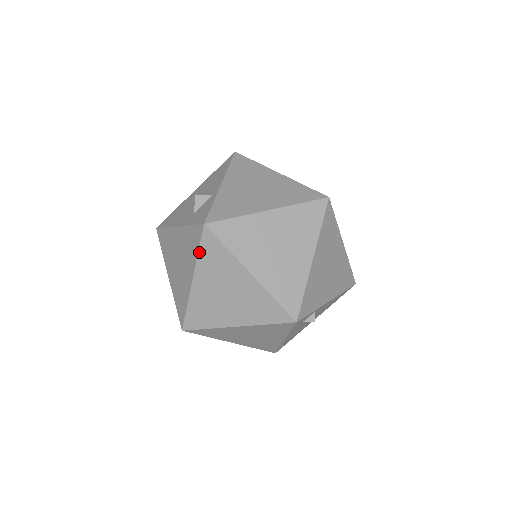
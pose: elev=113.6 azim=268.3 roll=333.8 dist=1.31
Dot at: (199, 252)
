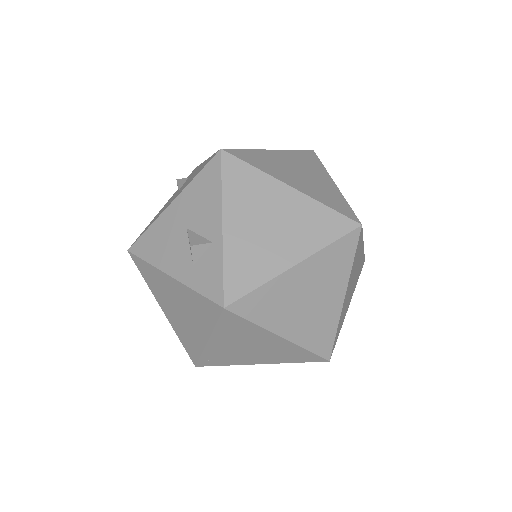
Dot at: (217, 325)
